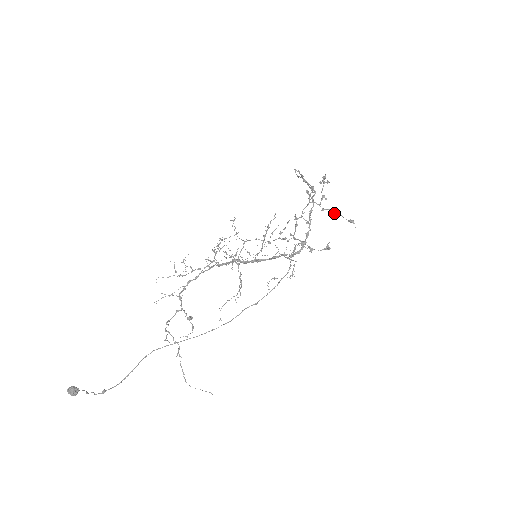
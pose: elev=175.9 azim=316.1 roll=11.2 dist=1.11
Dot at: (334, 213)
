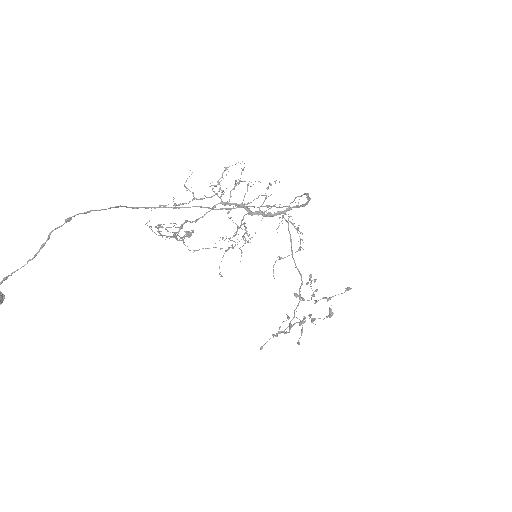
Dot at: (328, 298)
